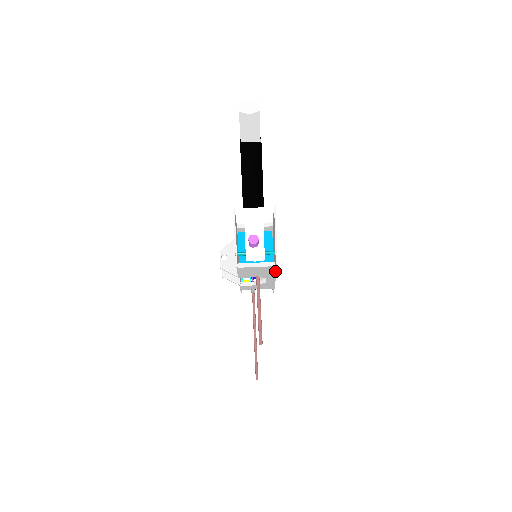
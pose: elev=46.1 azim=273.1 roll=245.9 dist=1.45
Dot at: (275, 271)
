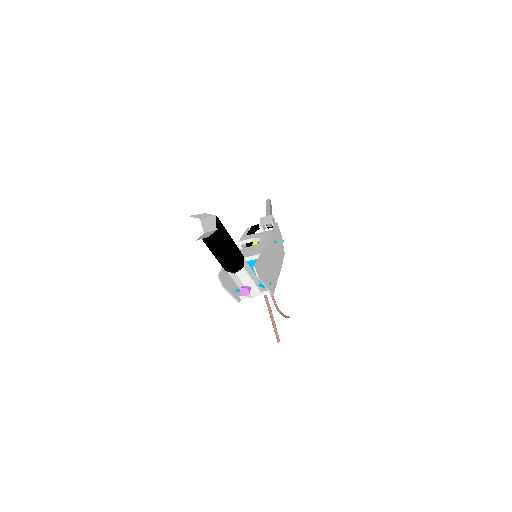
Dot at: (275, 286)
